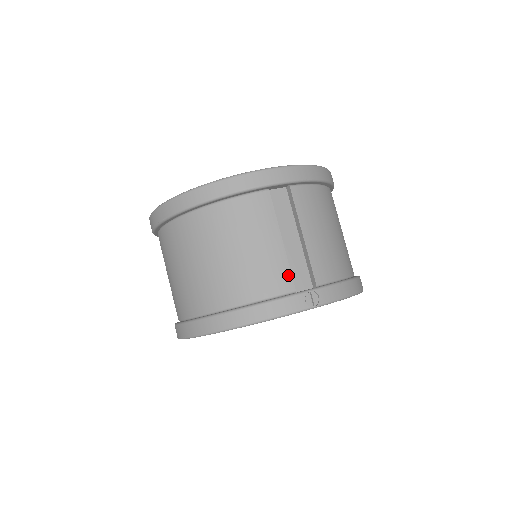
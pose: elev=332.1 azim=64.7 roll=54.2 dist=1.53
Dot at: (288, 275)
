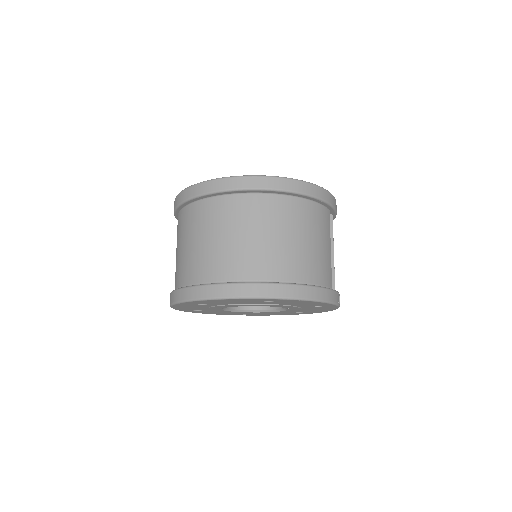
Dot at: (331, 275)
